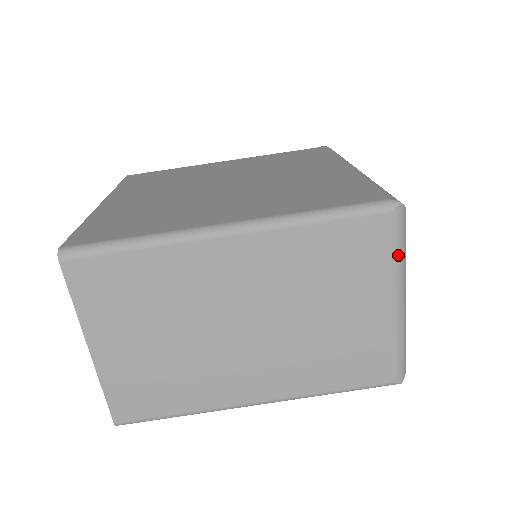
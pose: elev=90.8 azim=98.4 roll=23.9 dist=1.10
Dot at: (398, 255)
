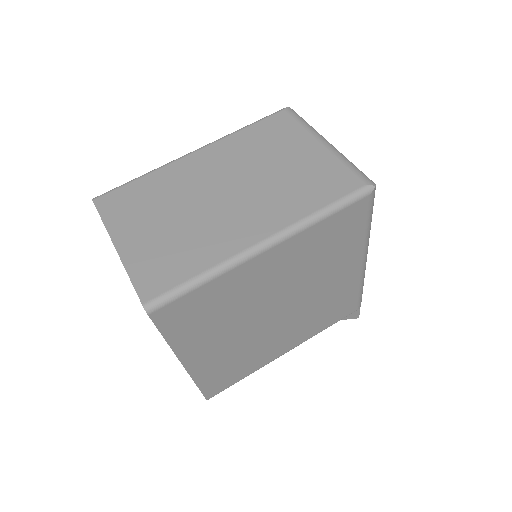
Dot at: (304, 124)
